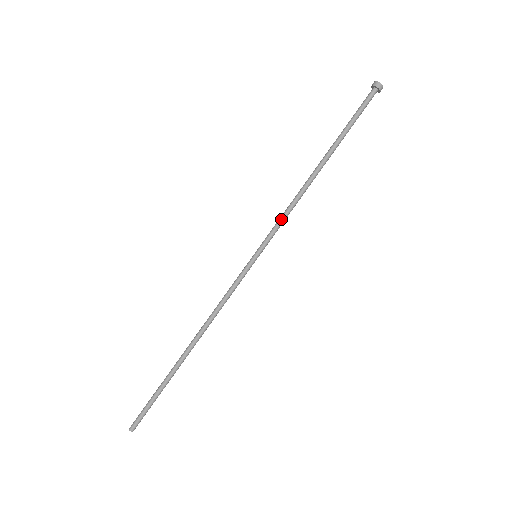
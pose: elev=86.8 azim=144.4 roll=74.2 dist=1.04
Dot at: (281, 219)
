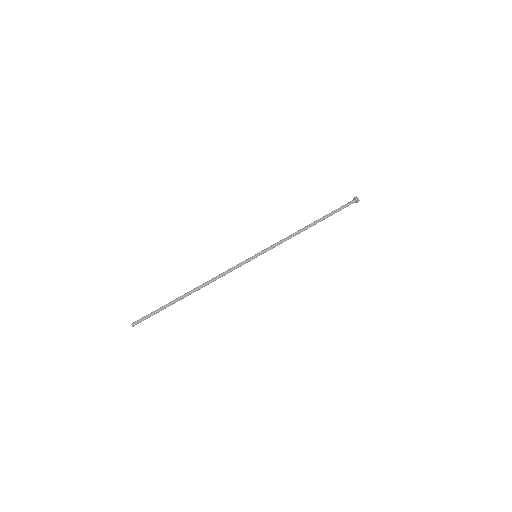
Dot at: (278, 242)
